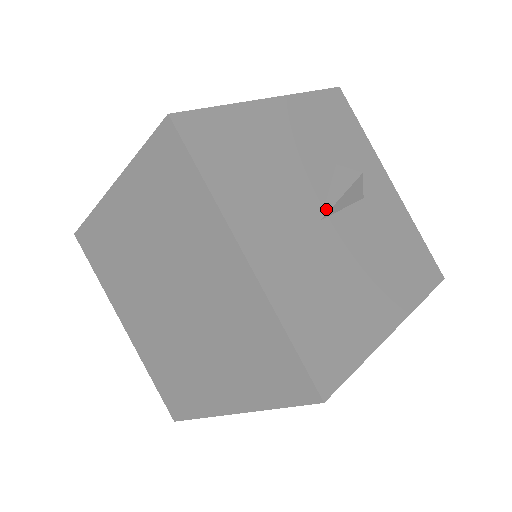
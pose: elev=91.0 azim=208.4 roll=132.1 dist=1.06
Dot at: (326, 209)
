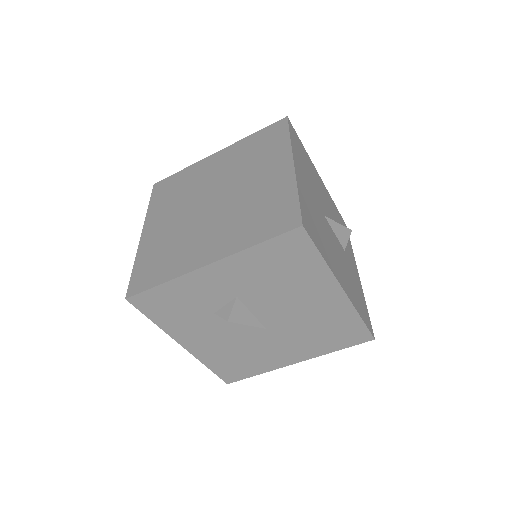
Dot at: (328, 218)
